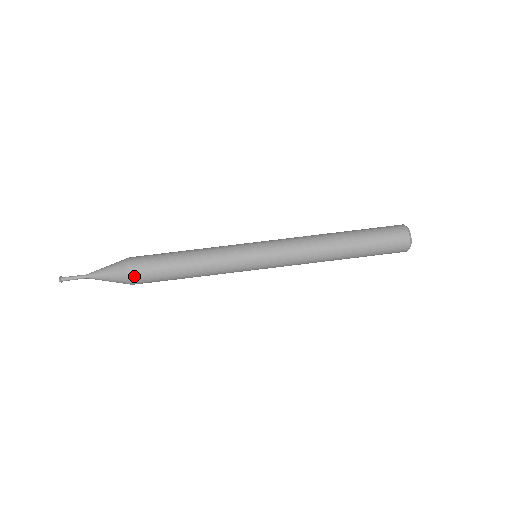
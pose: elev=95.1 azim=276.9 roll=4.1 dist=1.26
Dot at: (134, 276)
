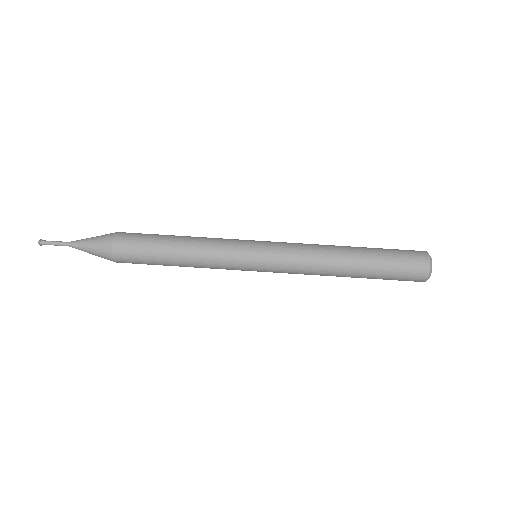
Dot at: (118, 249)
